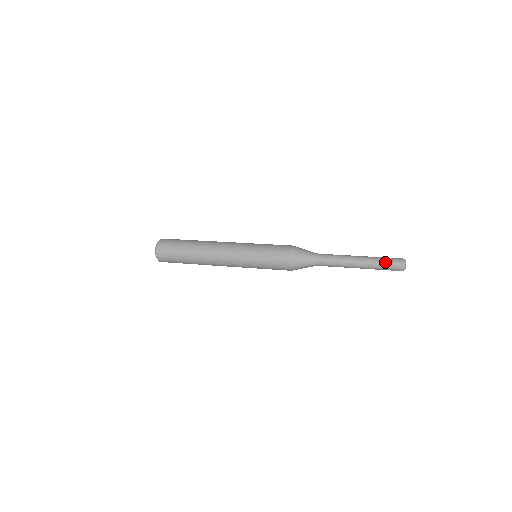
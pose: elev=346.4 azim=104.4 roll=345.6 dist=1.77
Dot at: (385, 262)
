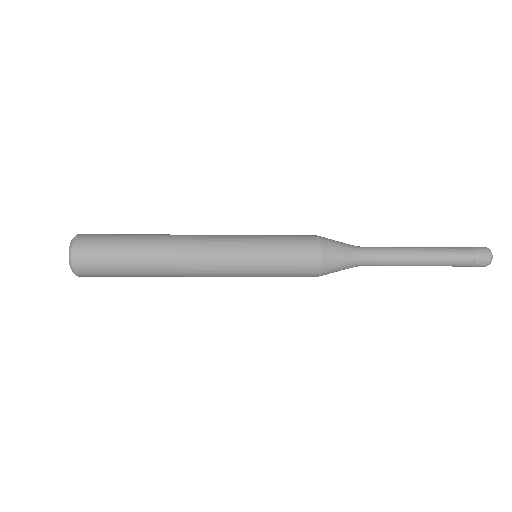
Dot at: (465, 257)
